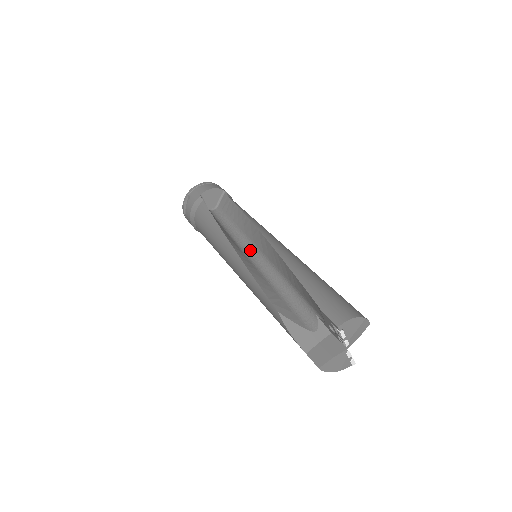
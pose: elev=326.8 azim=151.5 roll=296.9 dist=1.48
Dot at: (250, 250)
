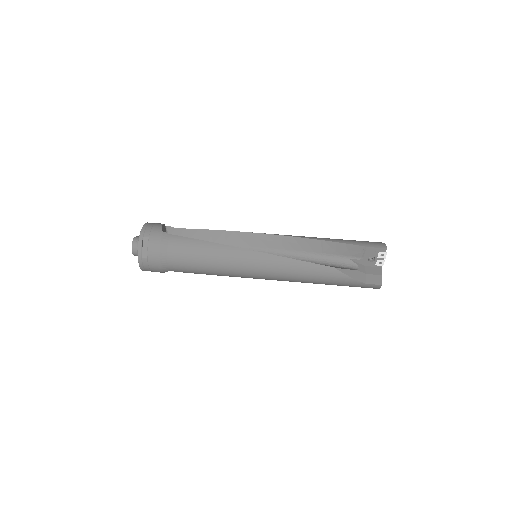
Dot at: occluded
